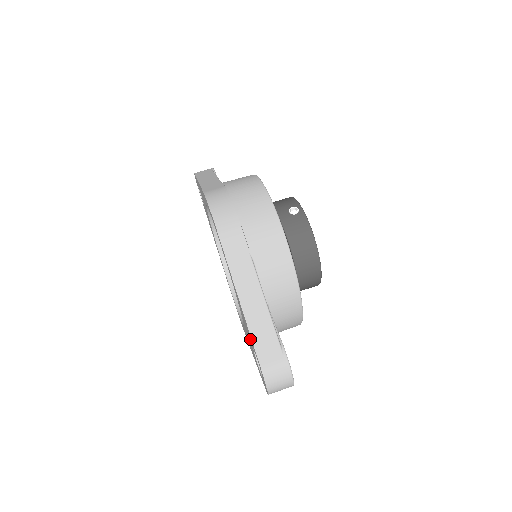
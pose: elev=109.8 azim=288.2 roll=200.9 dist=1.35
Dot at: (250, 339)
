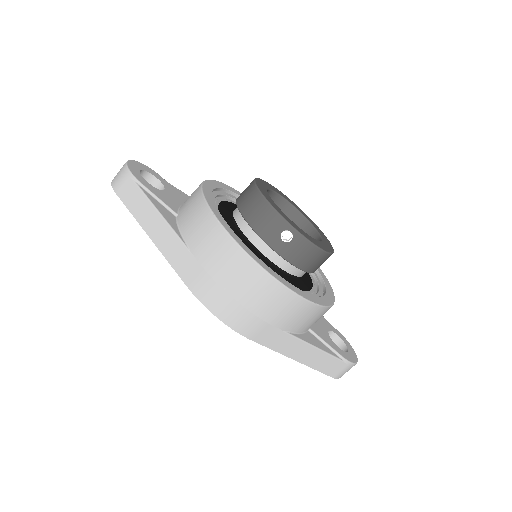
Dot at: occluded
